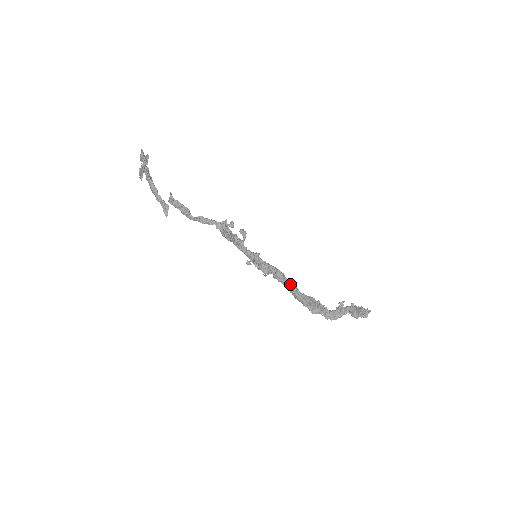
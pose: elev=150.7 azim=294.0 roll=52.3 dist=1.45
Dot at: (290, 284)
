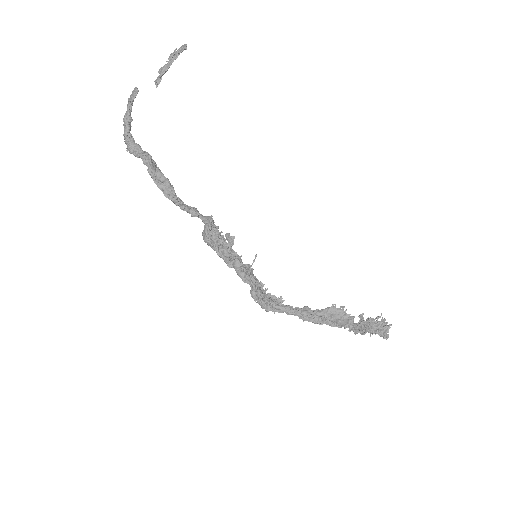
Dot at: occluded
